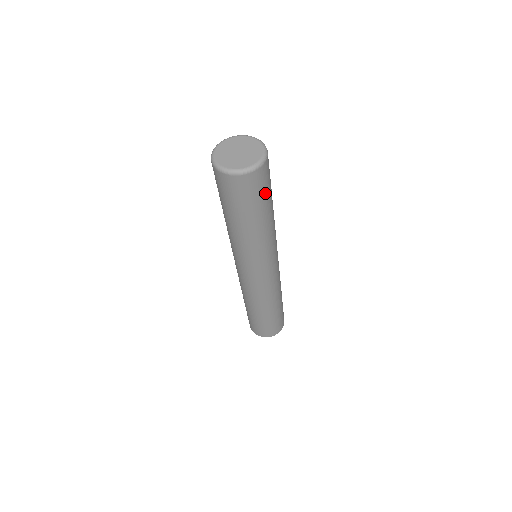
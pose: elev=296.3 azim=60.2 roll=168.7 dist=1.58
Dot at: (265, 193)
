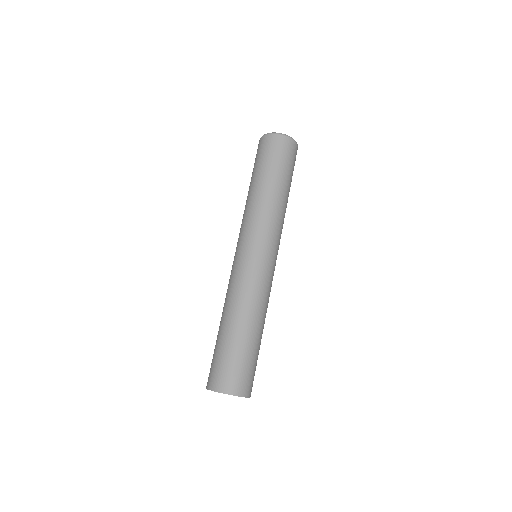
Dot at: (276, 160)
